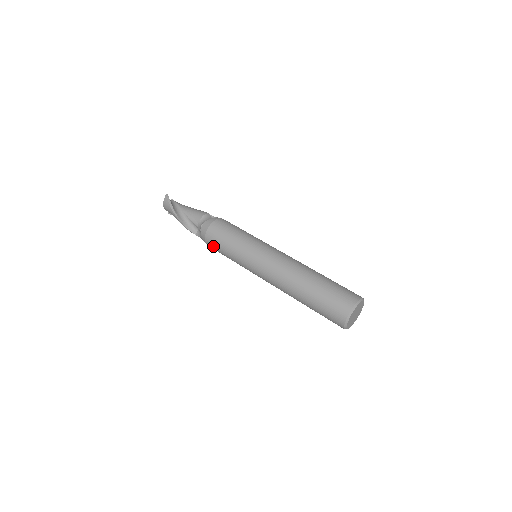
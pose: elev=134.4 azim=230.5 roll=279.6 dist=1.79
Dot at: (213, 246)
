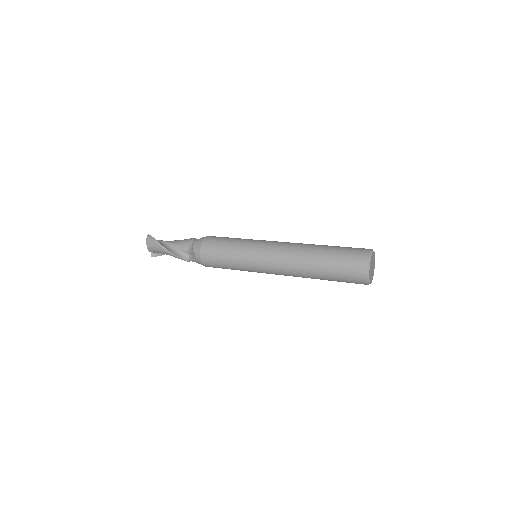
Dot at: (210, 261)
